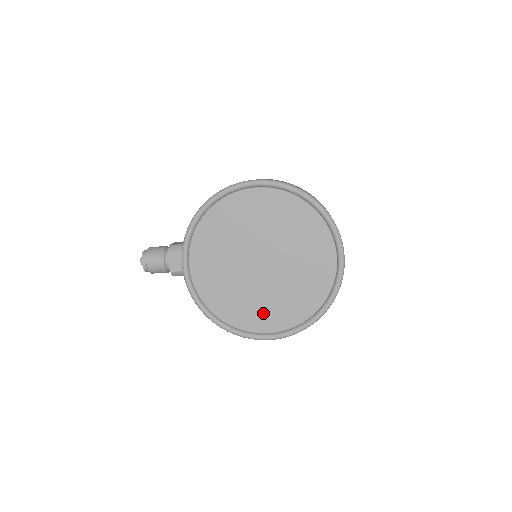
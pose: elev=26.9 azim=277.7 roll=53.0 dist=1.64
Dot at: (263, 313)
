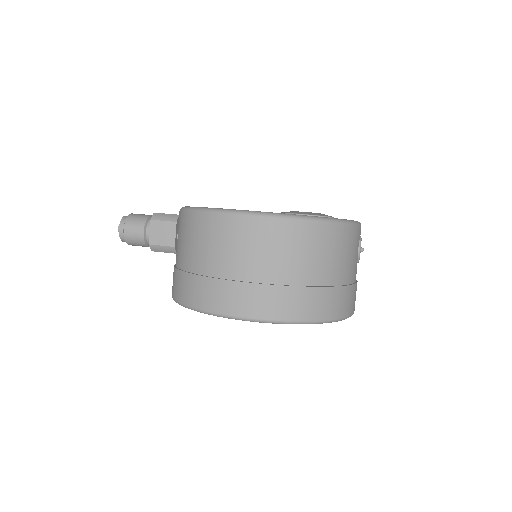
Dot at: occluded
